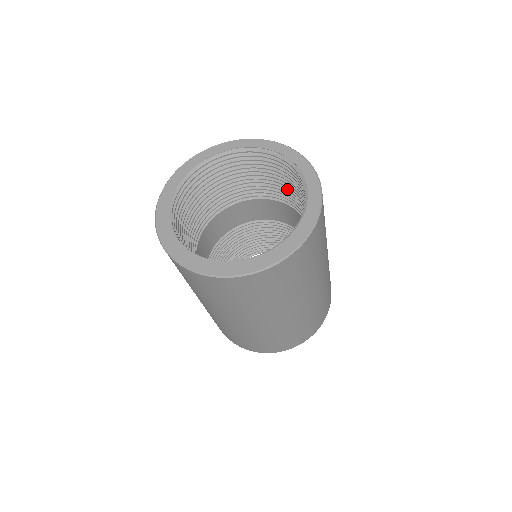
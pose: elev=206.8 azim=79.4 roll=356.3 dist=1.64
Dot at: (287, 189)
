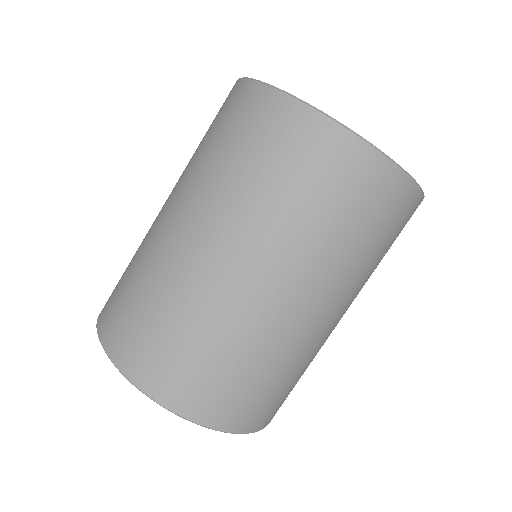
Dot at: occluded
